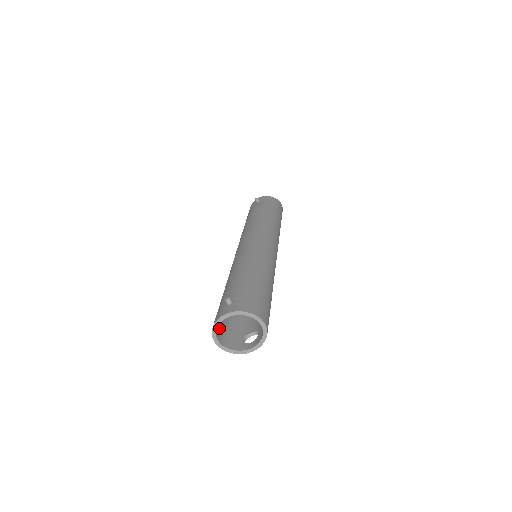
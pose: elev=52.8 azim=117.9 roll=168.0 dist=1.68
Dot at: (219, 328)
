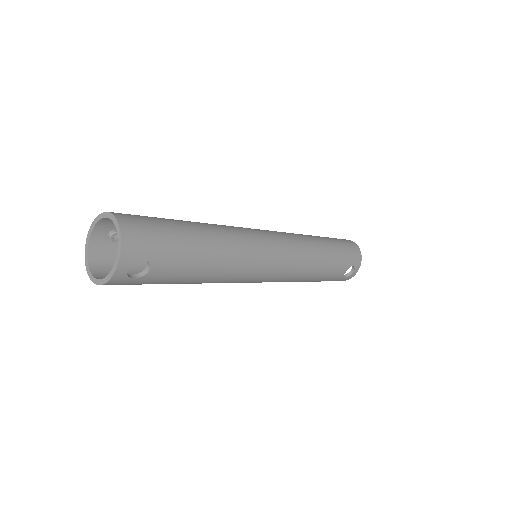
Dot at: (109, 270)
